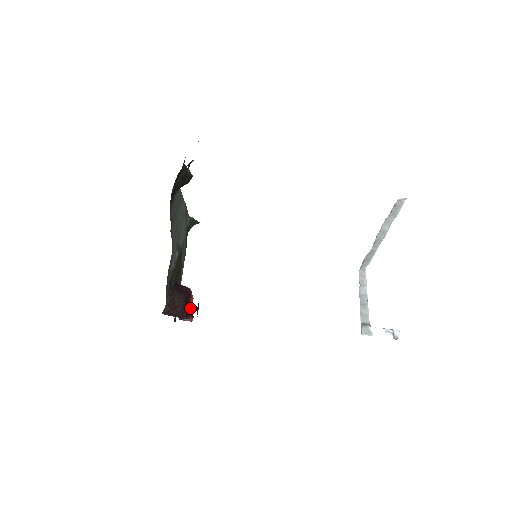
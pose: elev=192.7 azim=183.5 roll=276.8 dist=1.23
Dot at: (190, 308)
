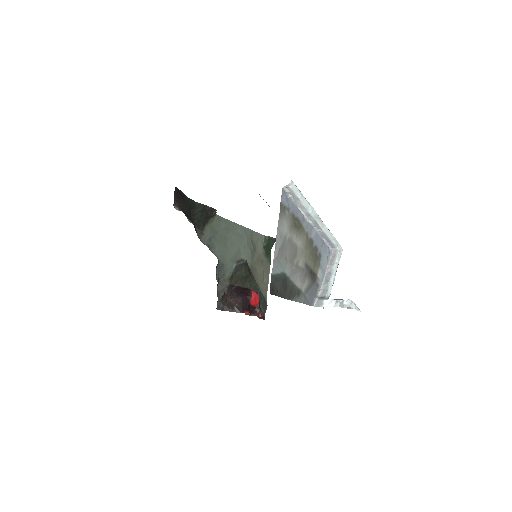
Dot at: (257, 306)
